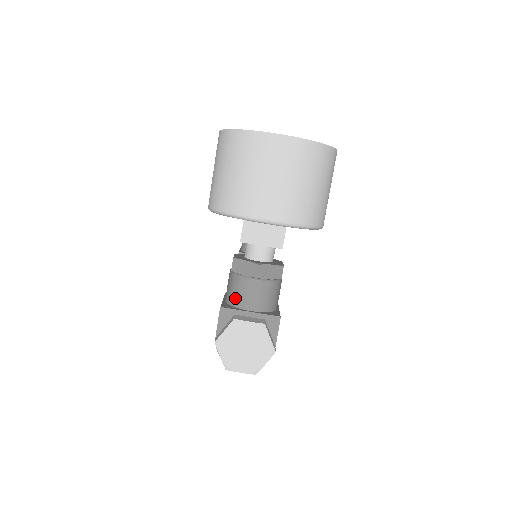
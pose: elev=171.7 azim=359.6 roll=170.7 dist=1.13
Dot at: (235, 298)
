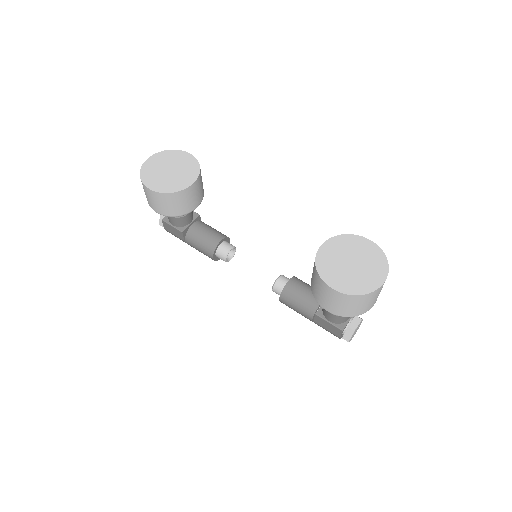
Dot at: (343, 321)
